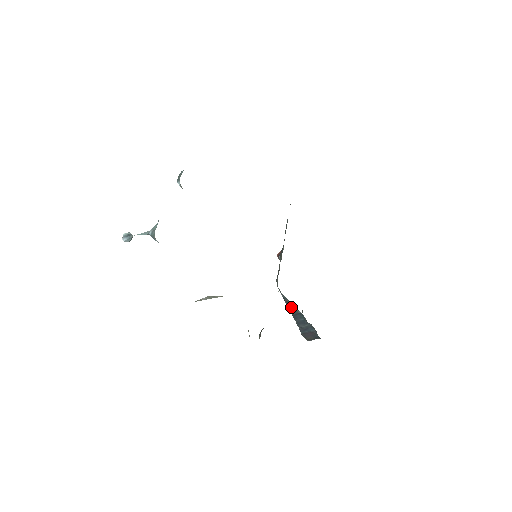
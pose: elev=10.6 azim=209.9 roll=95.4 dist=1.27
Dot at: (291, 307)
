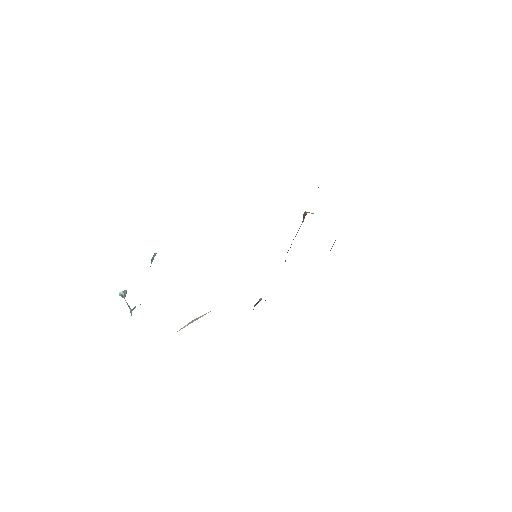
Dot at: occluded
